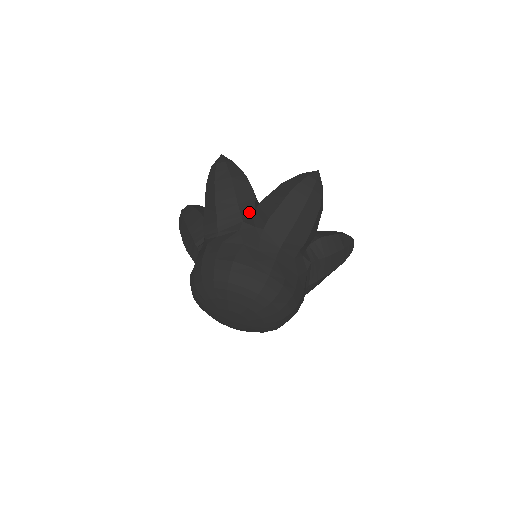
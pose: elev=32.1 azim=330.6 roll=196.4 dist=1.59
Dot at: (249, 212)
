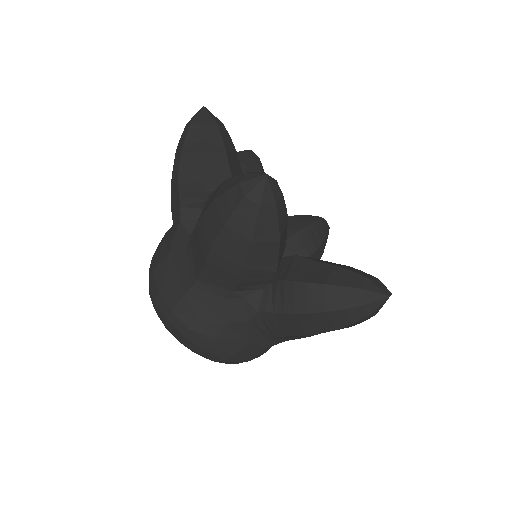
Dot at: (196, 209)
